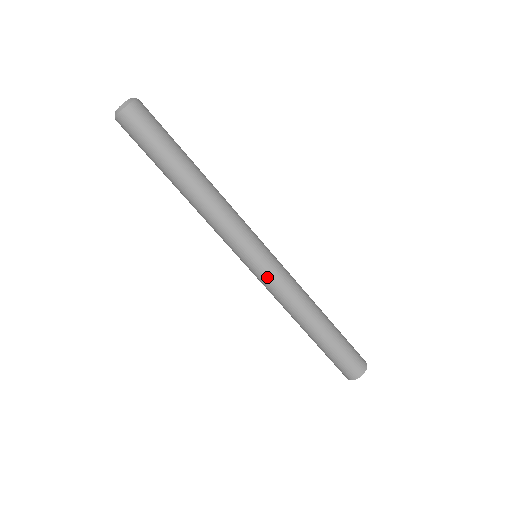
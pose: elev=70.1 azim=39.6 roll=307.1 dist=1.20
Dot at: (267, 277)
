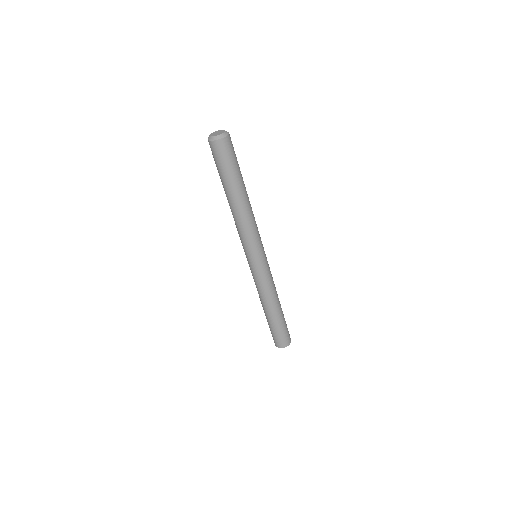
Dot at: (251, 271)
